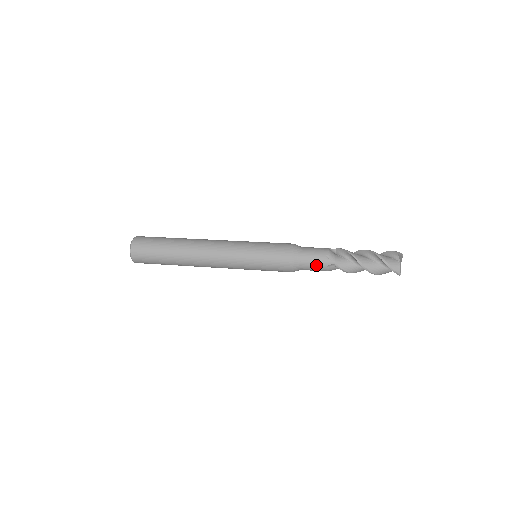
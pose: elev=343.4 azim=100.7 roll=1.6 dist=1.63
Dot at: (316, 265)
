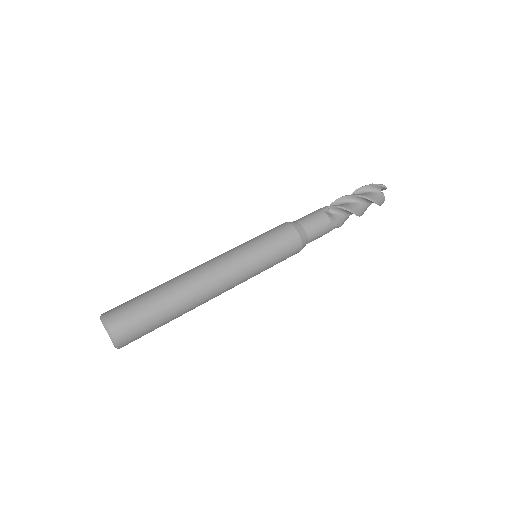
Dot at: occluded
